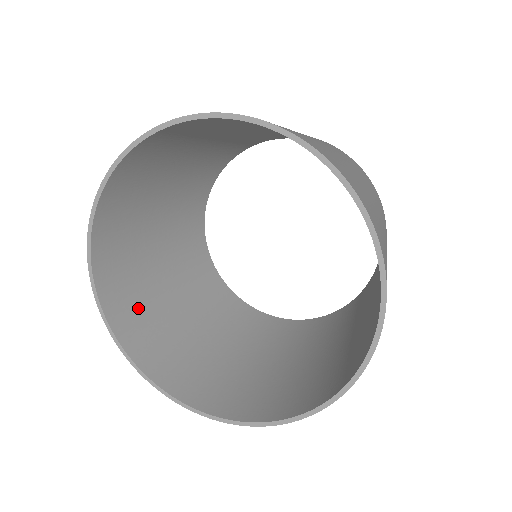
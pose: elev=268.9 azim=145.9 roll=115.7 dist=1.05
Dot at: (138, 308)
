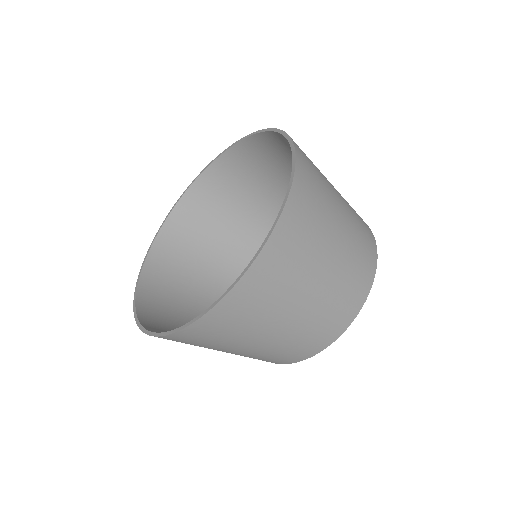
Dot at: (166, 287)
